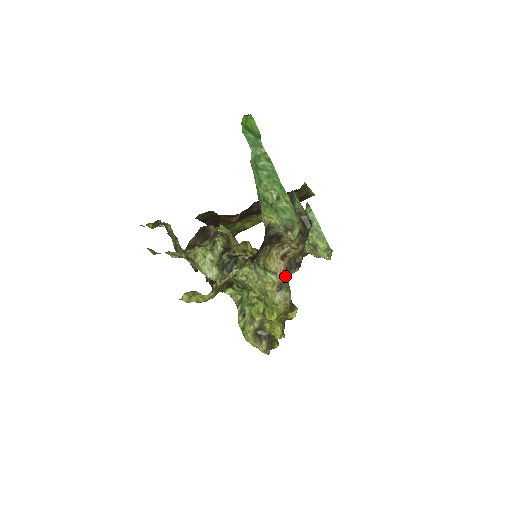
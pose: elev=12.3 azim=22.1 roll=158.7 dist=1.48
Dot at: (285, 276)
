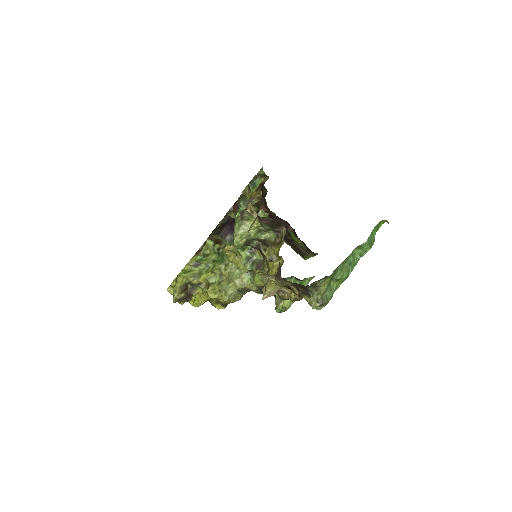
Dot at: (253, 290)
